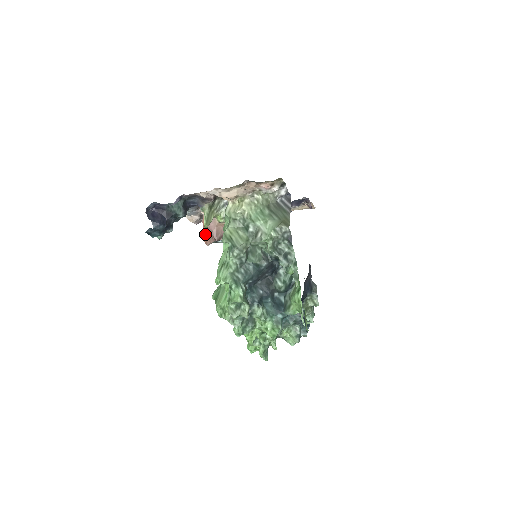
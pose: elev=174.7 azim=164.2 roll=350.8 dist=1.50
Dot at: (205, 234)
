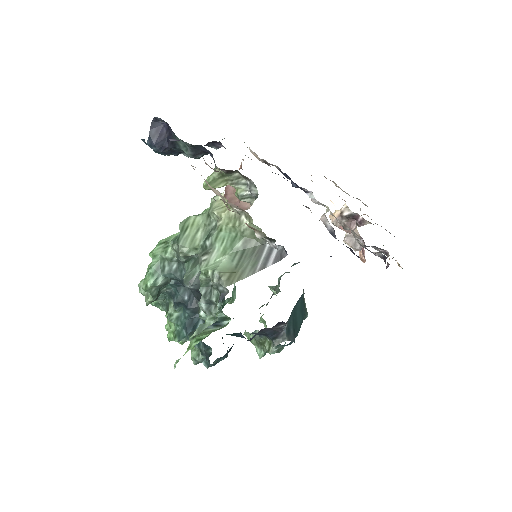
Dot at: occluded
